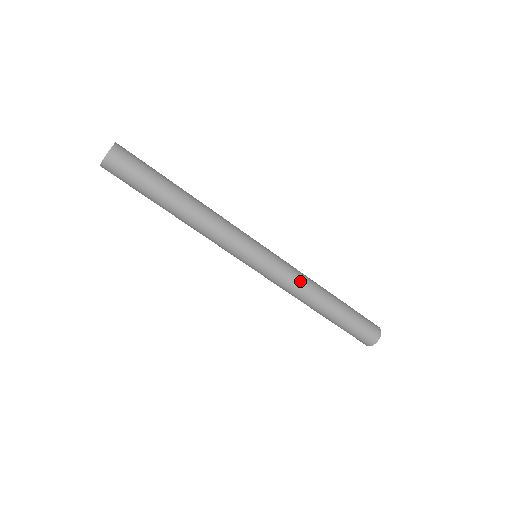
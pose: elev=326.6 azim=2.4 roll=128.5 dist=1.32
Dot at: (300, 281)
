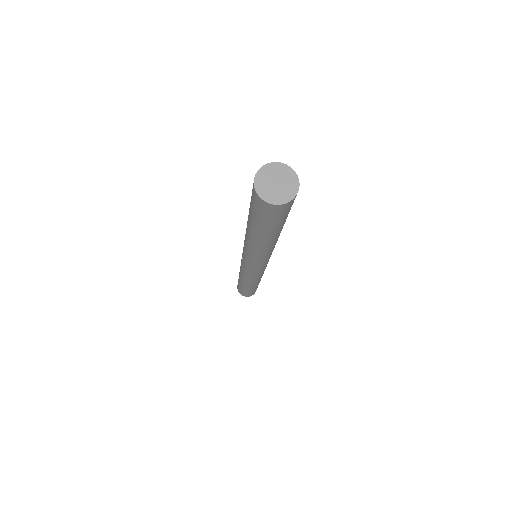
Dot at: (252, 280)
